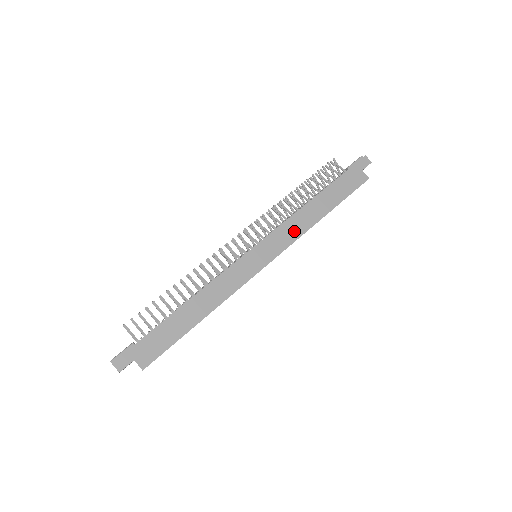
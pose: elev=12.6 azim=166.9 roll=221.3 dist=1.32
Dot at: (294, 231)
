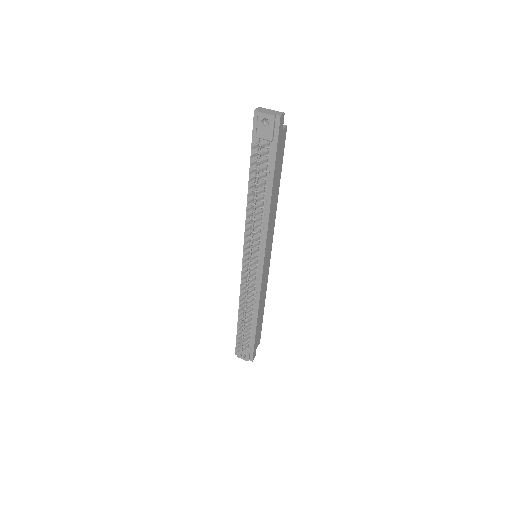
Dot at: (272, 225)
